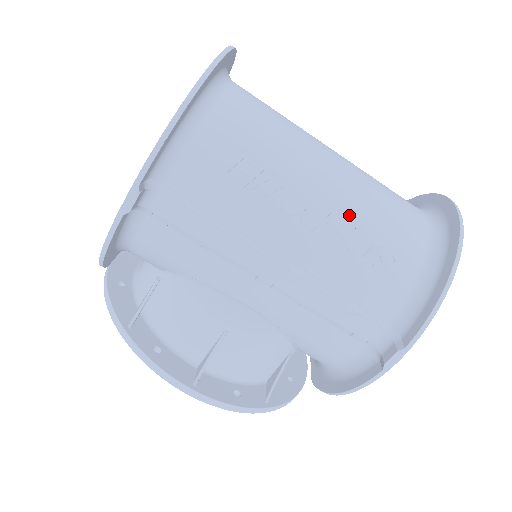
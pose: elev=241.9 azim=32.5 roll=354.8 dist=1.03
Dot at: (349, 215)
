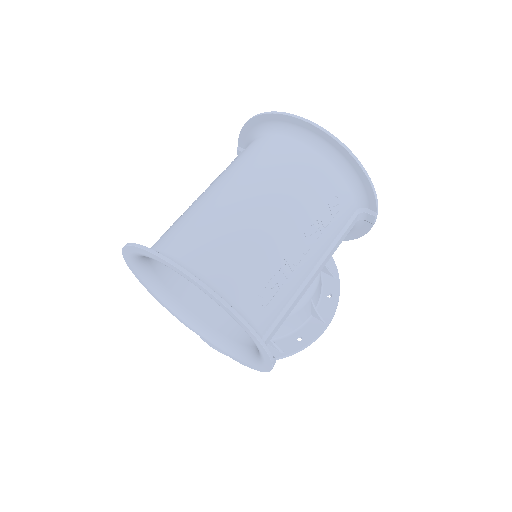
Dot at: (308, 218)
